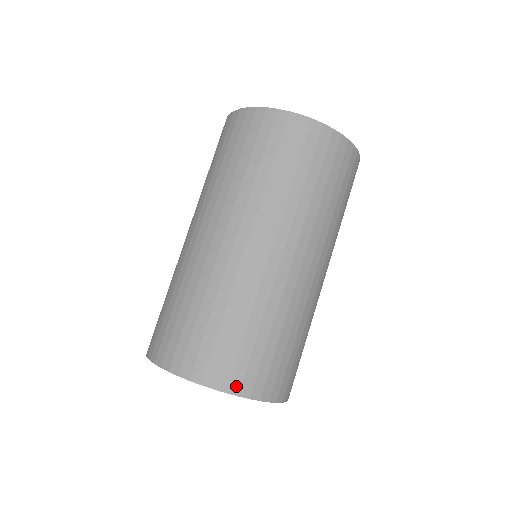
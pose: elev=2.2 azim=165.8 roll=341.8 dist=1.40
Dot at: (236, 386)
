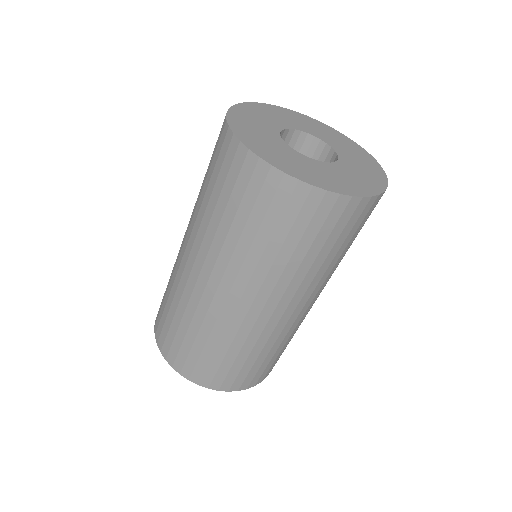
Dot at: (236, 387)
